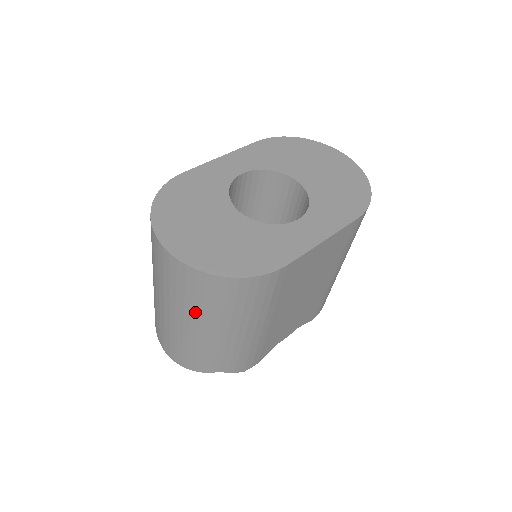
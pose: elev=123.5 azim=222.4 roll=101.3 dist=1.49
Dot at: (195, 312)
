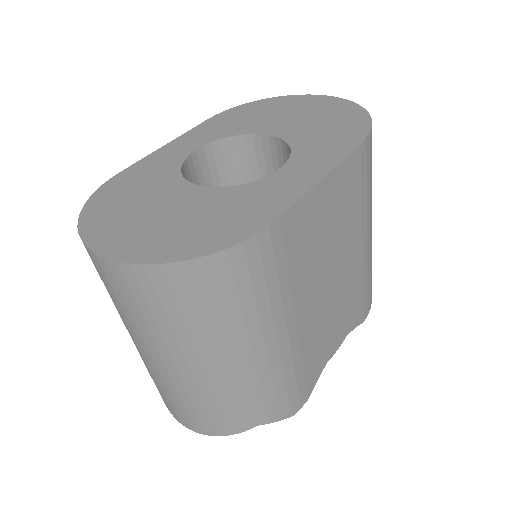
Dot at: (179, 339)
